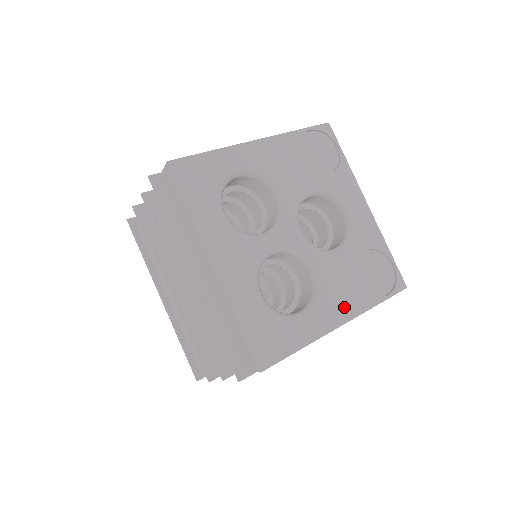
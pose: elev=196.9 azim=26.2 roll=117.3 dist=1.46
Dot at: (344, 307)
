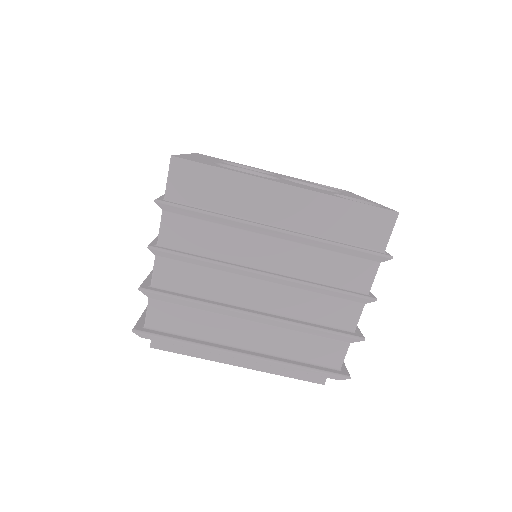
Dot at: (298, 186)
